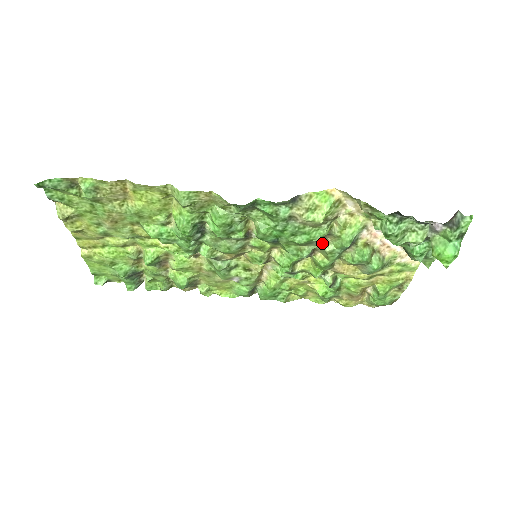
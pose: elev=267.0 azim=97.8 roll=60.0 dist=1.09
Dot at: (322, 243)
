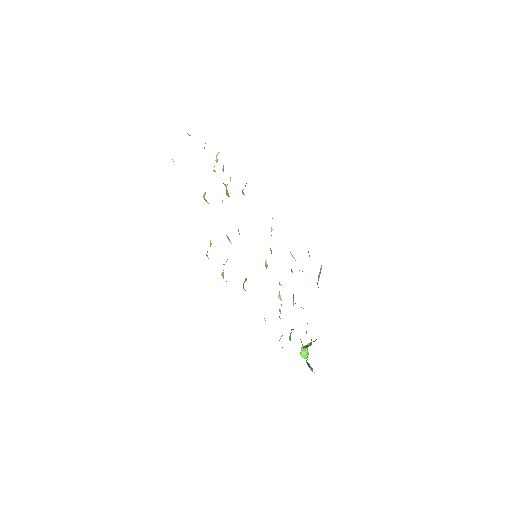
Dot at: (280, 295)
